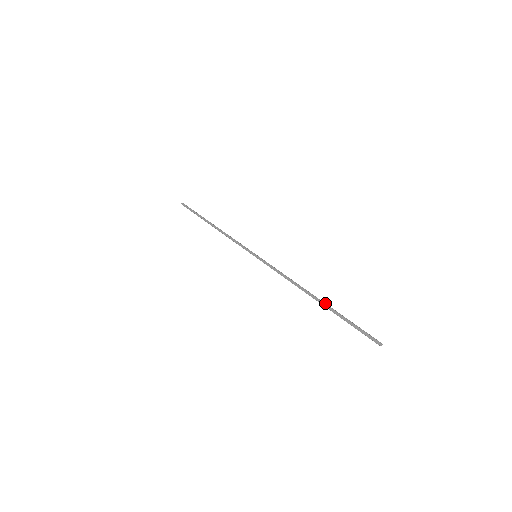
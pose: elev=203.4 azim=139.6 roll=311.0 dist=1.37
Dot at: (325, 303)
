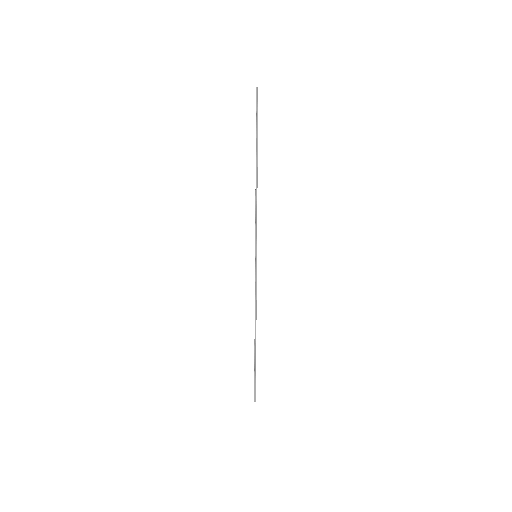
Dot at: (257, 155)
